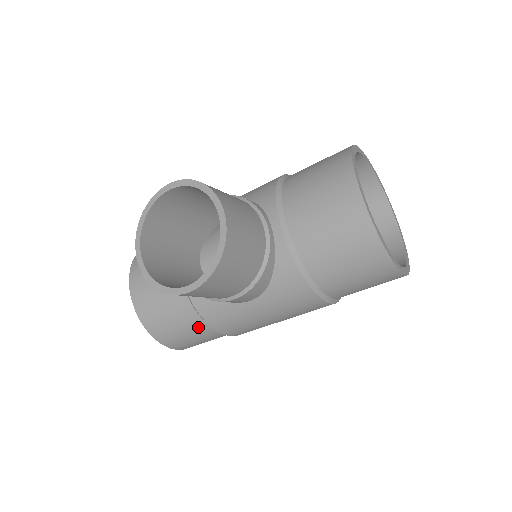
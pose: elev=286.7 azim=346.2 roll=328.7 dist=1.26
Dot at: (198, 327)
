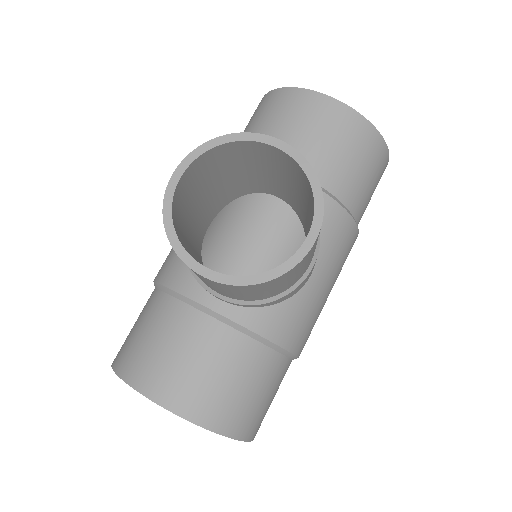
Dot at: (272, 368)
